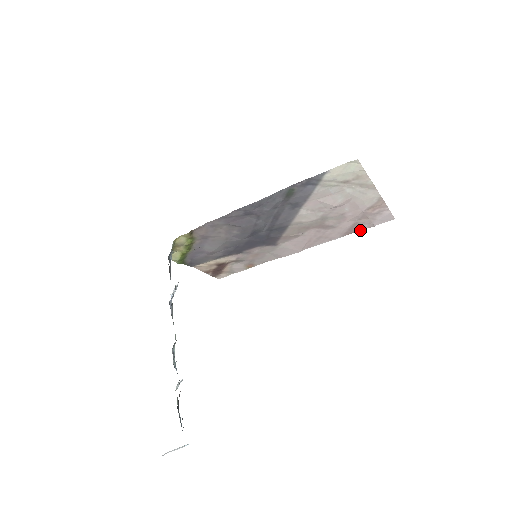
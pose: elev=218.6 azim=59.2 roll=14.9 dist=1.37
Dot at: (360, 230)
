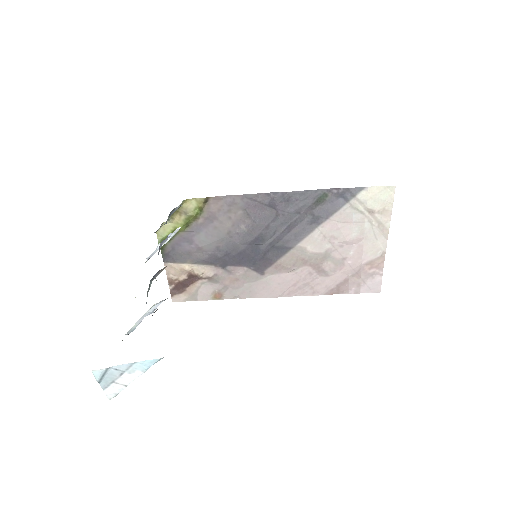
Dot at: (345, 293)
